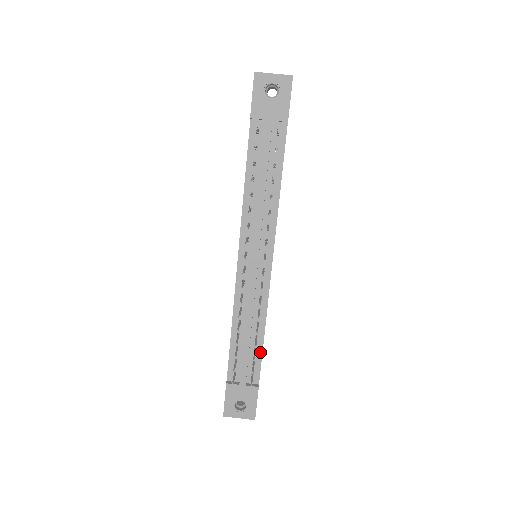
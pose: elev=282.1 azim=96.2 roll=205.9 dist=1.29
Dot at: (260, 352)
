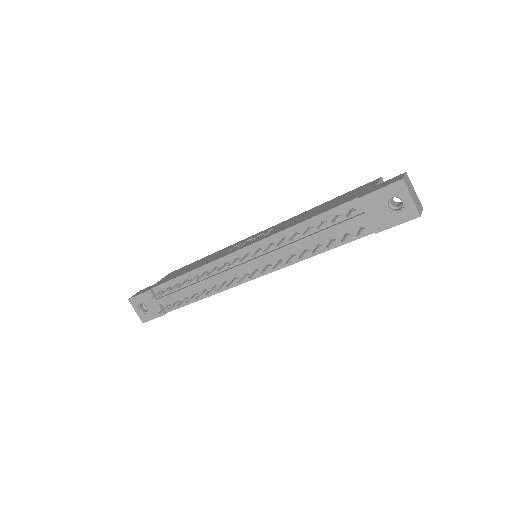
Dot at: (188, 302)
